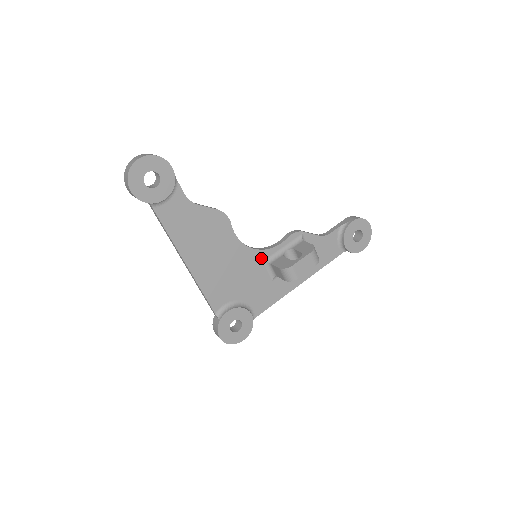
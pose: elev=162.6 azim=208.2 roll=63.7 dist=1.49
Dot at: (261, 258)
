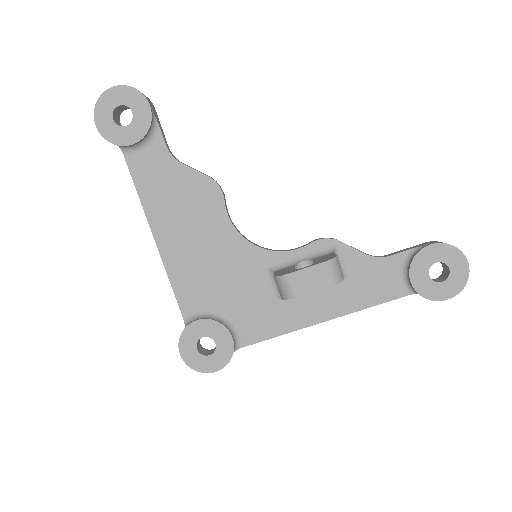
Dot at: (264, 261)
